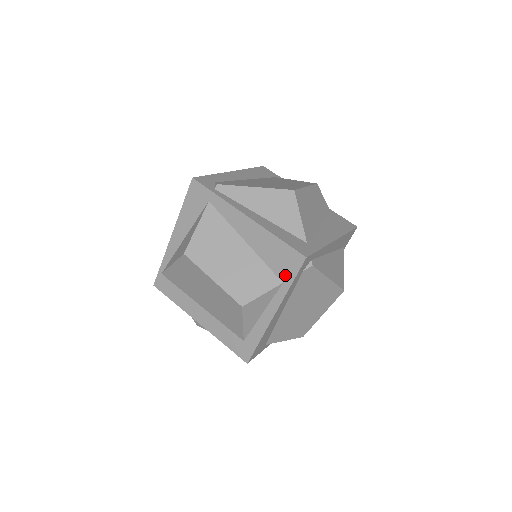
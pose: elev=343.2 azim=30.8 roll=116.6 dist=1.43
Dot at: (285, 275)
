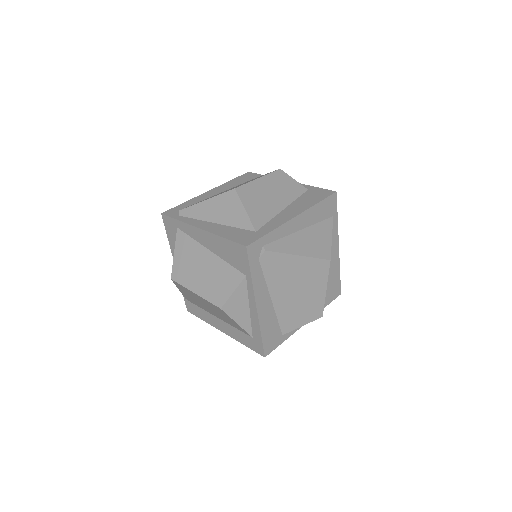
Dot at: (243, 268)
